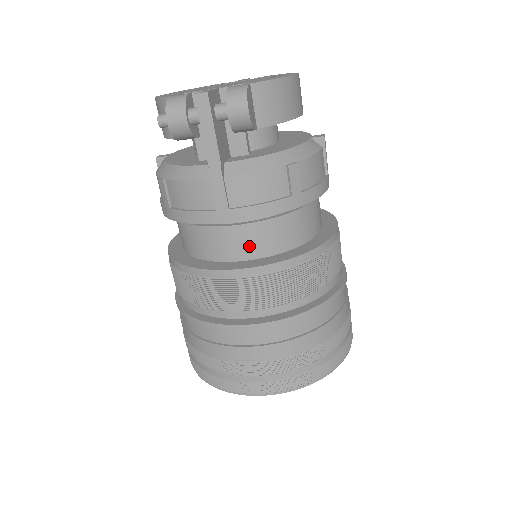
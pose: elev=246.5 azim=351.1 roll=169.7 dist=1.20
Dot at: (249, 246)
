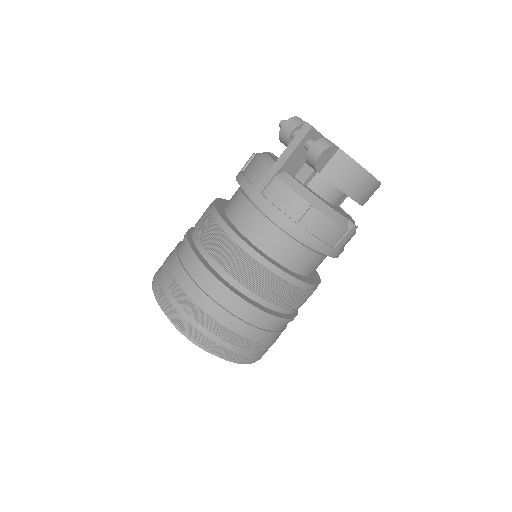
Dot at: (250, 227)
